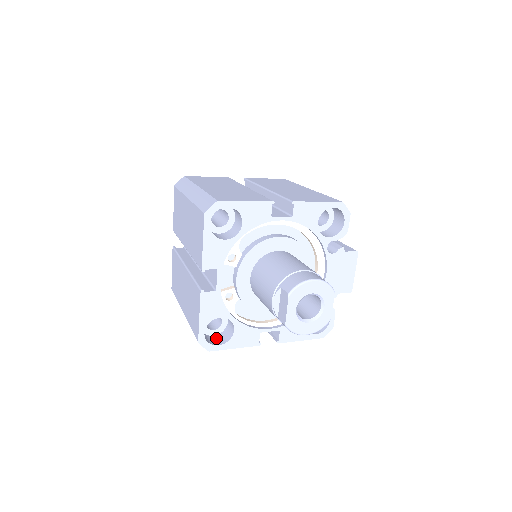
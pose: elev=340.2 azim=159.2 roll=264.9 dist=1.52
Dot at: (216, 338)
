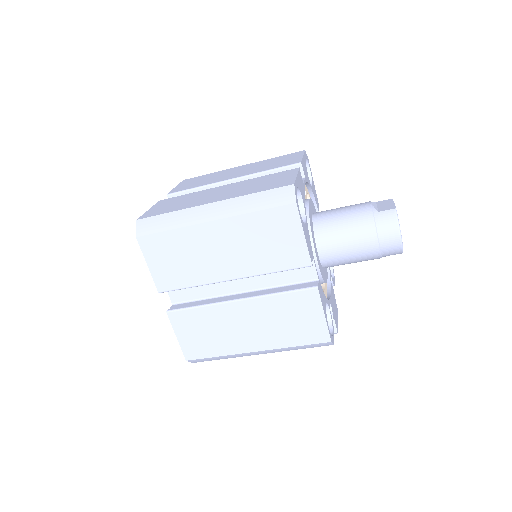
Dot at: occluded
